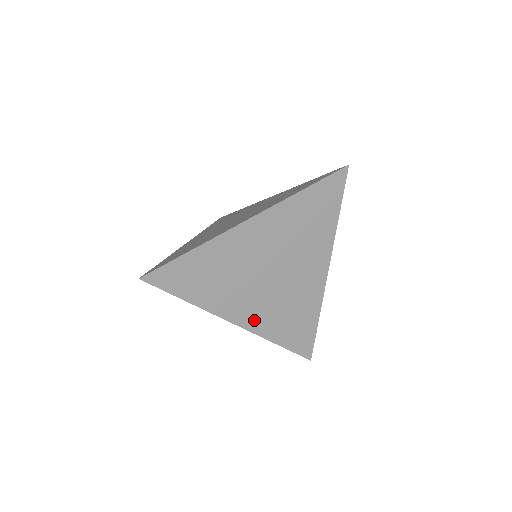
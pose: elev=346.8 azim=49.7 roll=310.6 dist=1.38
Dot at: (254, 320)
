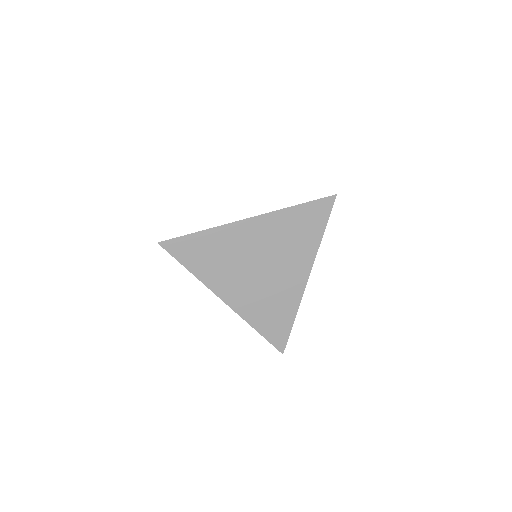
Dot at: (240, 303)
